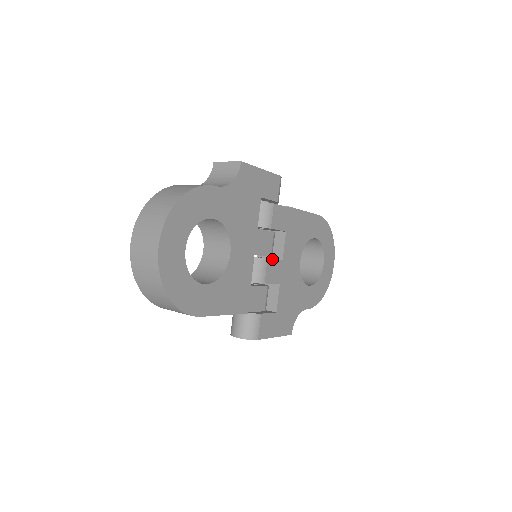
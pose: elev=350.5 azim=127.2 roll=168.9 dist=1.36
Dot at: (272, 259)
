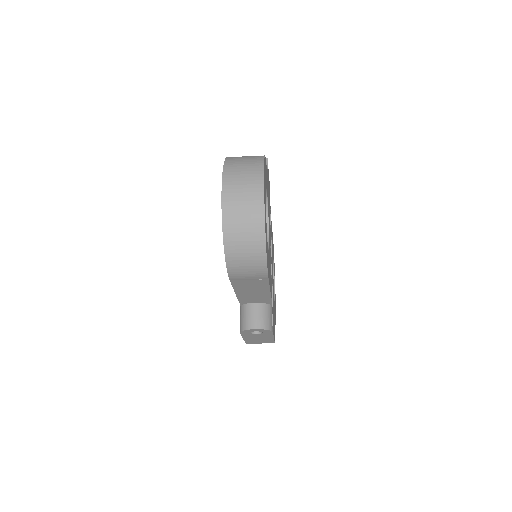
Dot at: (271, 258)
